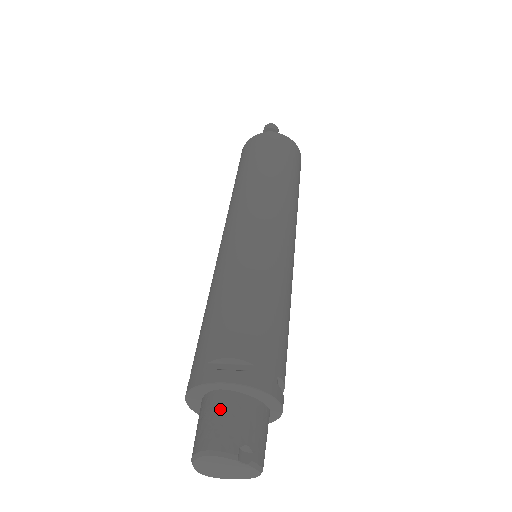
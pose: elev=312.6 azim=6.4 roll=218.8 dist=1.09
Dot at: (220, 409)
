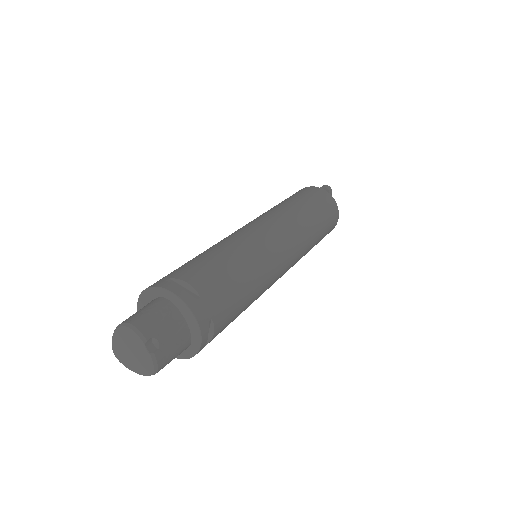
Dot at: (157, 308)
